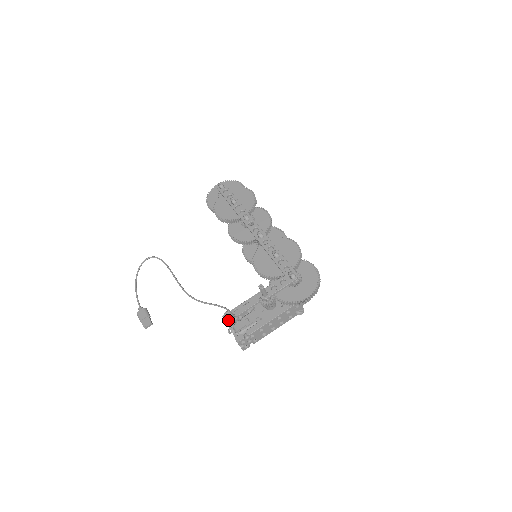
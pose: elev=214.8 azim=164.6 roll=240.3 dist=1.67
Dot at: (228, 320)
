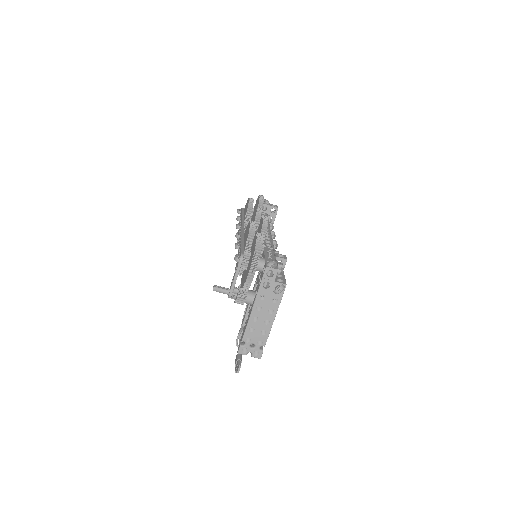
Dot at: occluded
